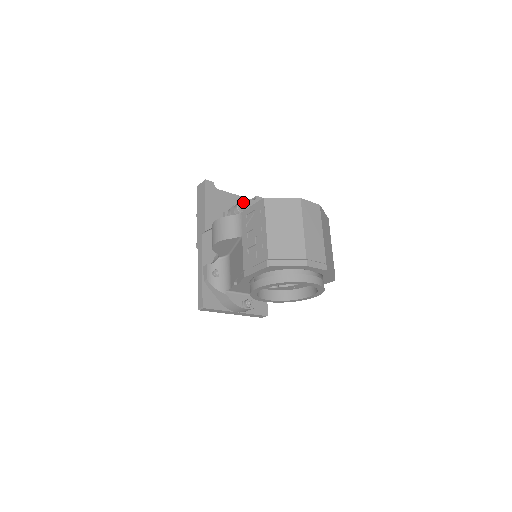
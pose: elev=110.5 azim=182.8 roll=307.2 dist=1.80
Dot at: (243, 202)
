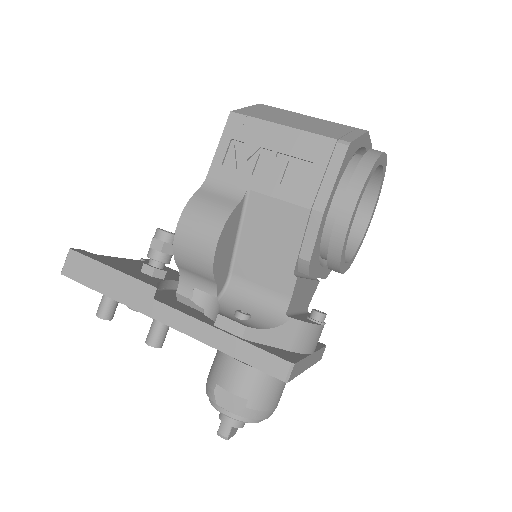
Dot at: (140, 263)
